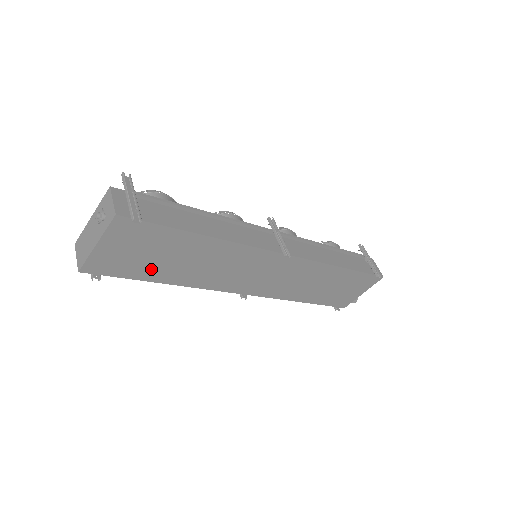
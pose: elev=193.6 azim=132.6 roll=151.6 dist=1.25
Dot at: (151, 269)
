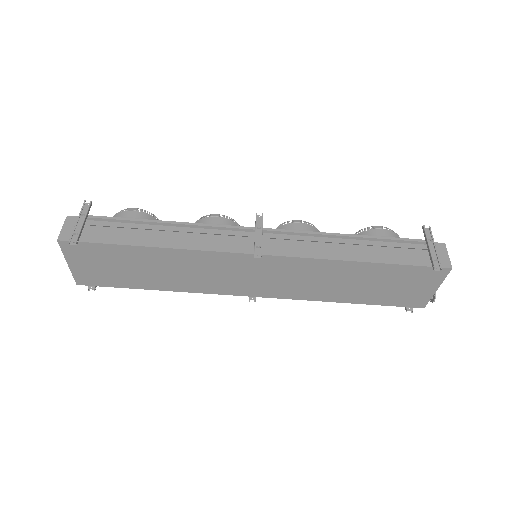
Dot at: (131, 279)
